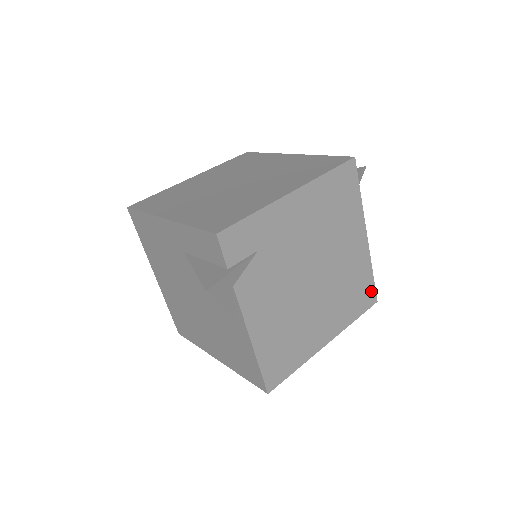
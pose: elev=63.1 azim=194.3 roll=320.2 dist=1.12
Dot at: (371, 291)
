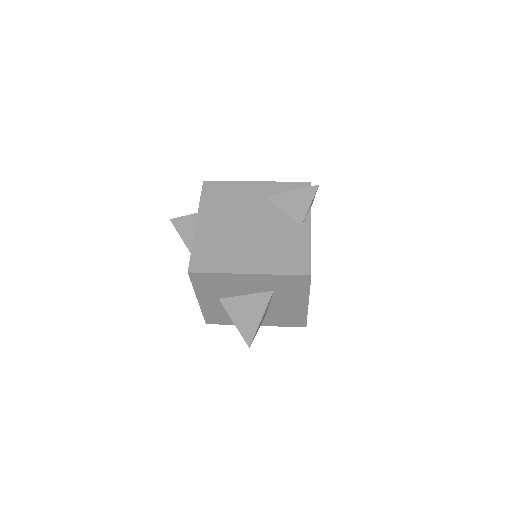
Dot at: occluded
